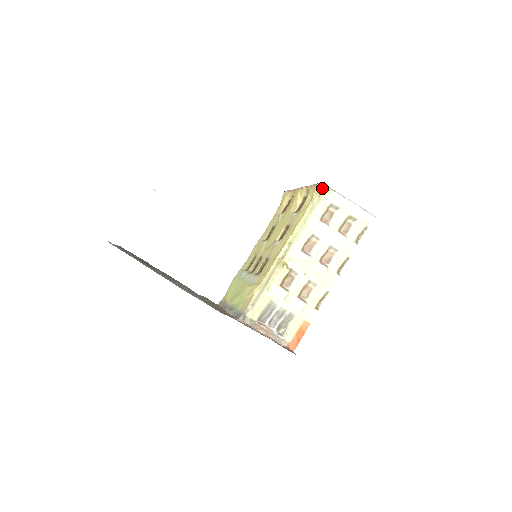
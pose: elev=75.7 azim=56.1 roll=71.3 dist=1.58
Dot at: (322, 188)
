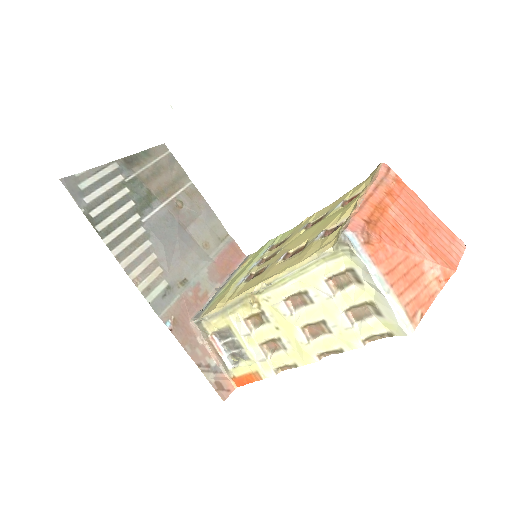
Dot at: (343, 241)
